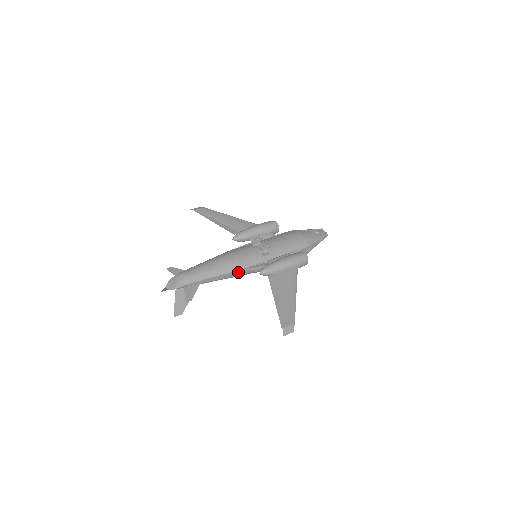
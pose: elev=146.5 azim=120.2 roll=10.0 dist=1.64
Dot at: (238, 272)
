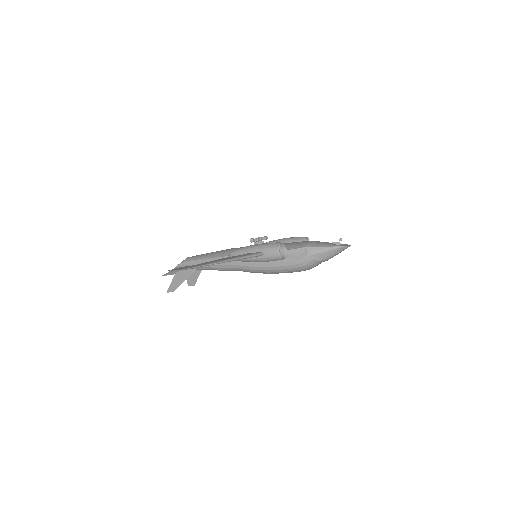
Dot at: occluded
